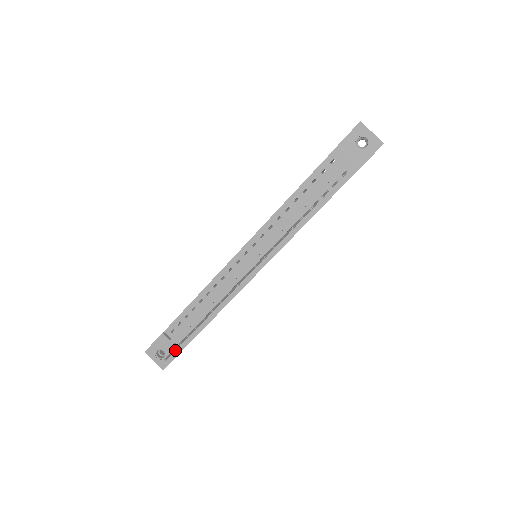
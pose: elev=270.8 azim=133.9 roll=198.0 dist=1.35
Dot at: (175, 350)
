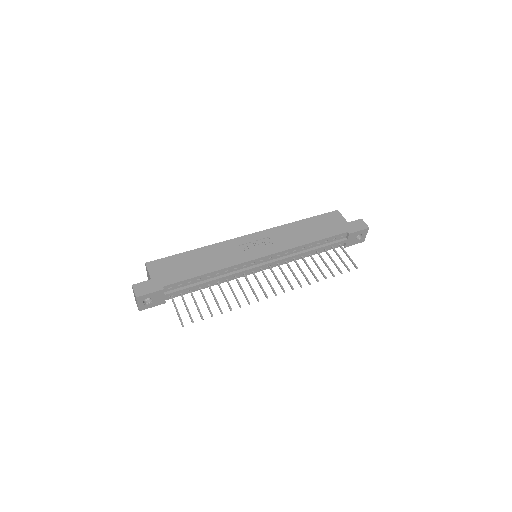
Dot at: occluded
